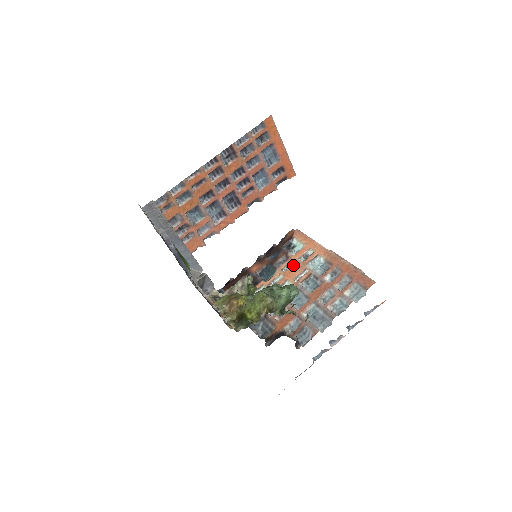
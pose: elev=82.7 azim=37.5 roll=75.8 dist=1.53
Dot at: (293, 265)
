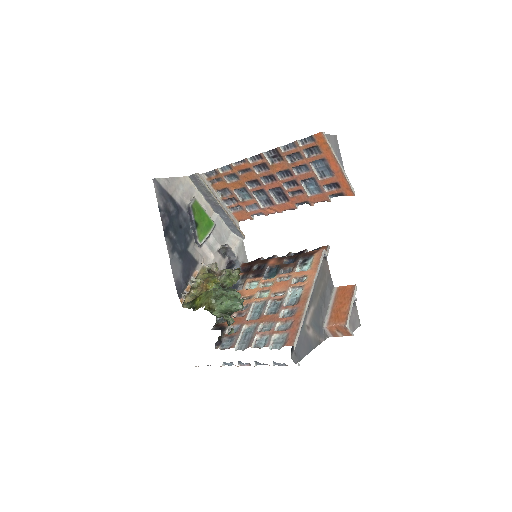
Dot at: (285, 281)
